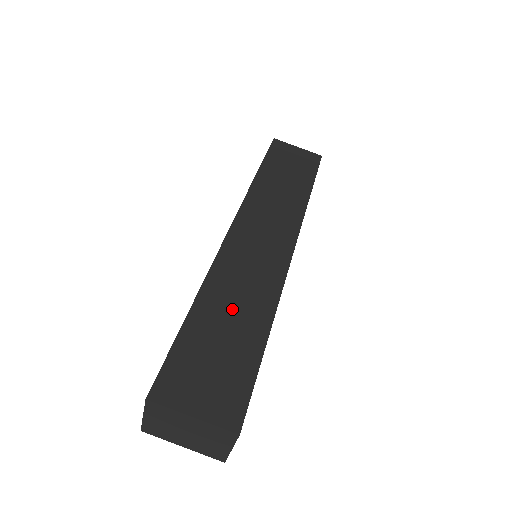
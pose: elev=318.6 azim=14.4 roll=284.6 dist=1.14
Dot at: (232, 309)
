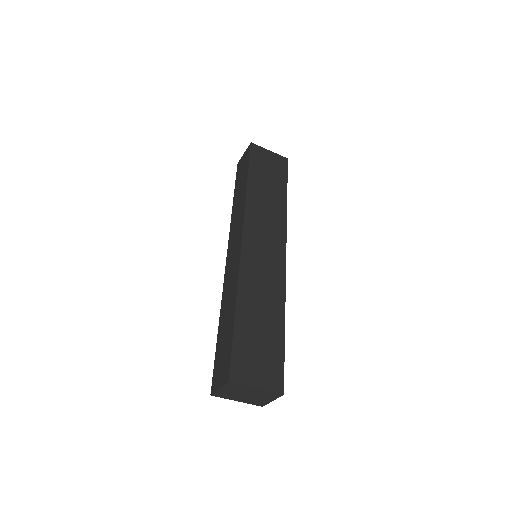
Dot at: (260, 309)
